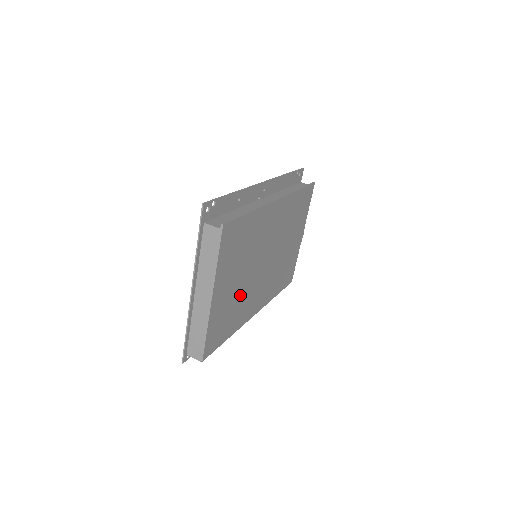
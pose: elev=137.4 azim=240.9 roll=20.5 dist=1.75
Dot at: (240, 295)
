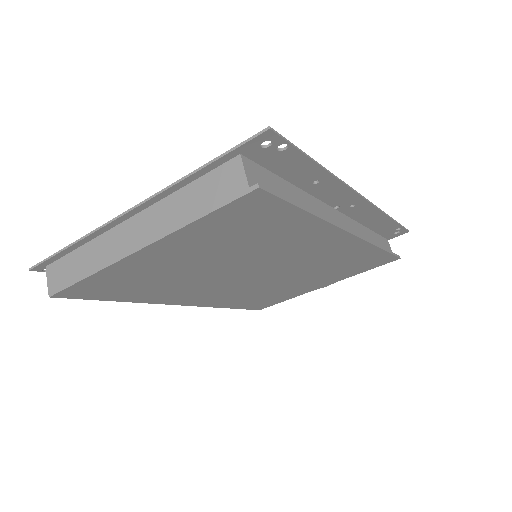
Dot at: (186, 277)
